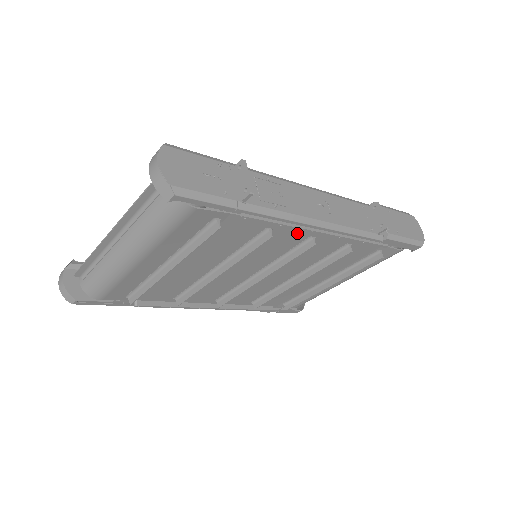
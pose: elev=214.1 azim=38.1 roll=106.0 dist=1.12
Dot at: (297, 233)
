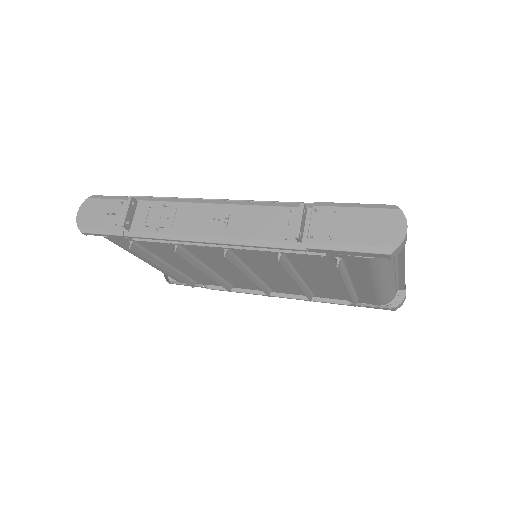
Dot at: occluded
